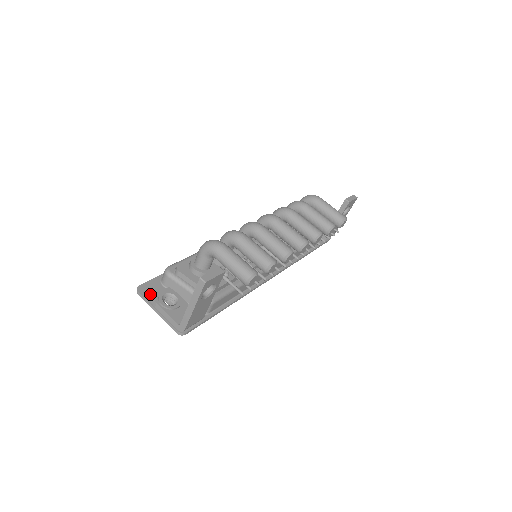
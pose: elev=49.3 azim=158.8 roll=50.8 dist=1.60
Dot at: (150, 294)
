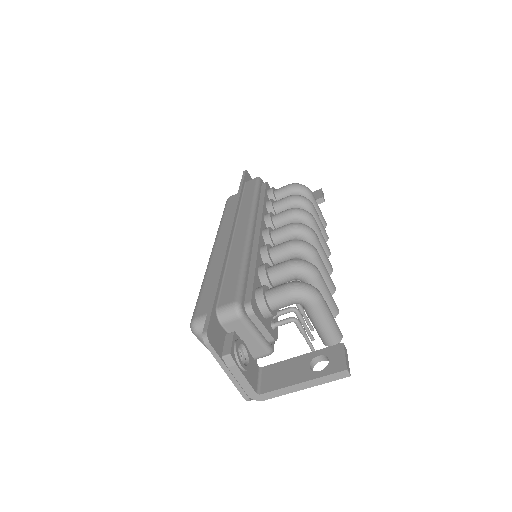
Dot at: (218, 344)
